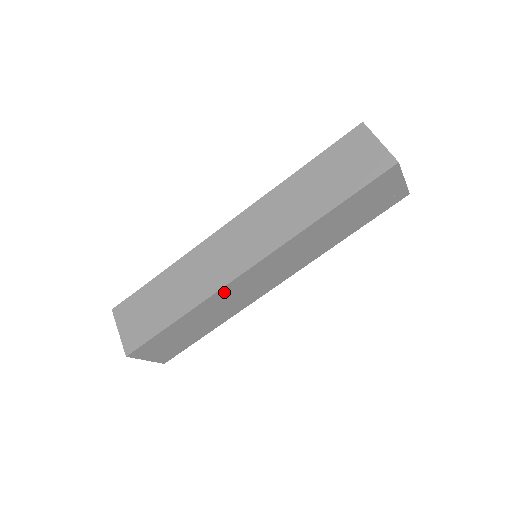
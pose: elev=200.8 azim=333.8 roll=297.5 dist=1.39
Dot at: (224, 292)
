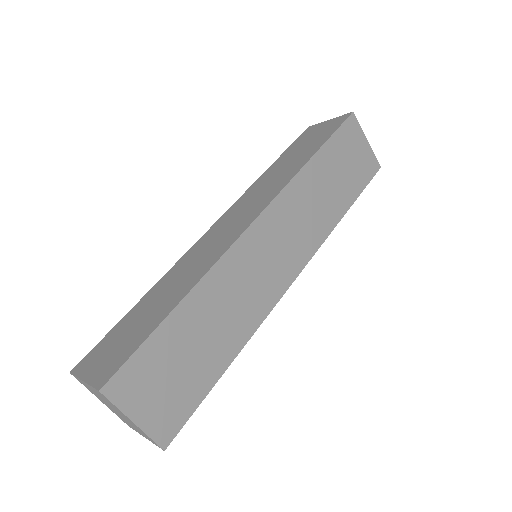
Dot at: (230, 263)
